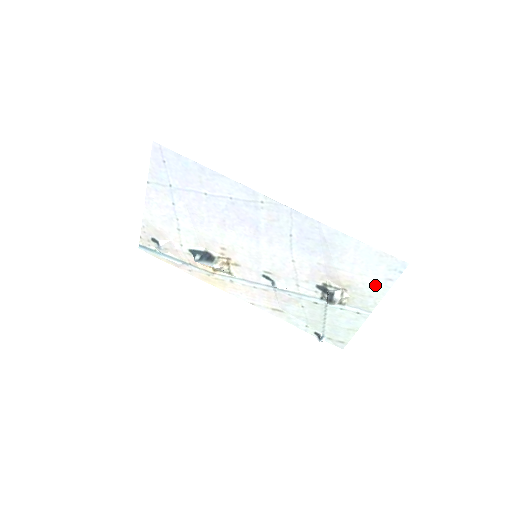
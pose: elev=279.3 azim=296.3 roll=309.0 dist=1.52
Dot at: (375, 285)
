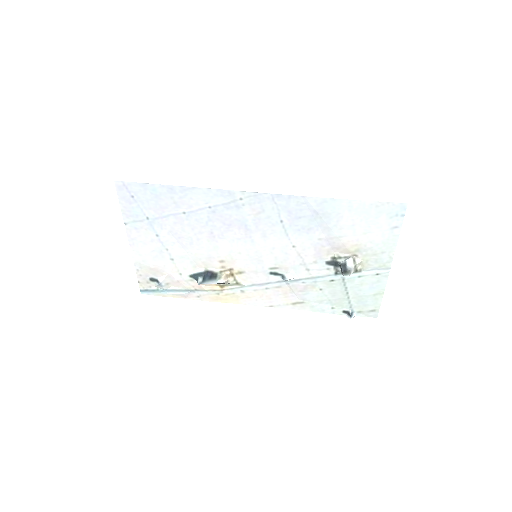
Dot at: (383, 239)
